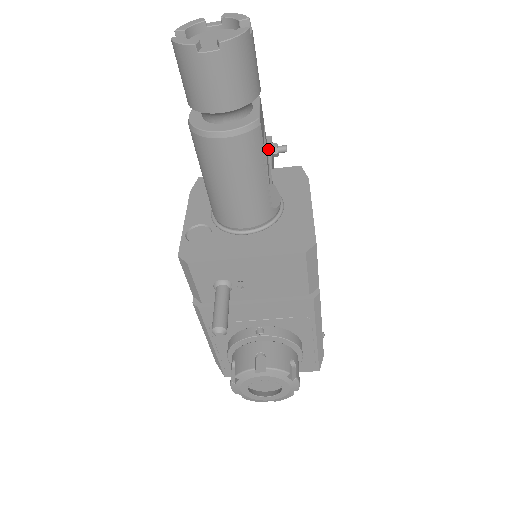
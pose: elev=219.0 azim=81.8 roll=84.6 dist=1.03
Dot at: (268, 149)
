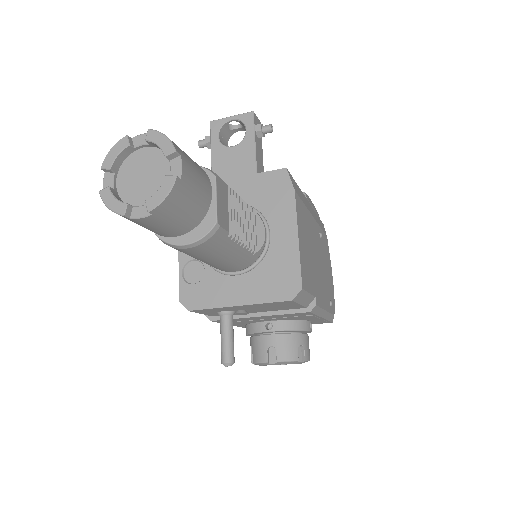
Dot at: (251, 137)
